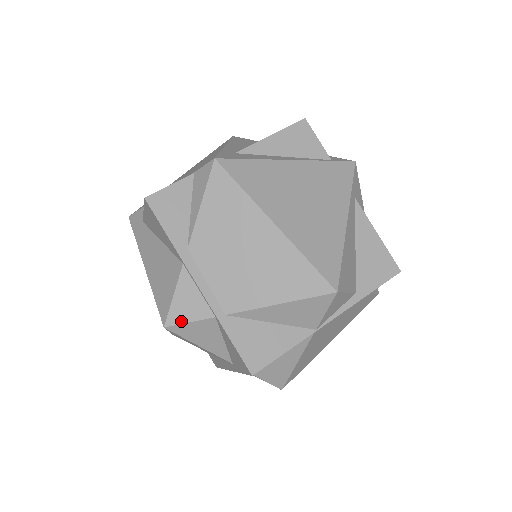
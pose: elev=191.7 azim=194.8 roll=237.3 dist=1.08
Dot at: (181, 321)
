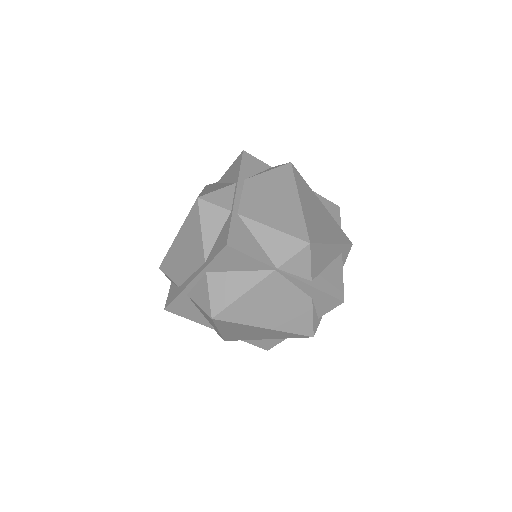
Dot at: (210, 201)
